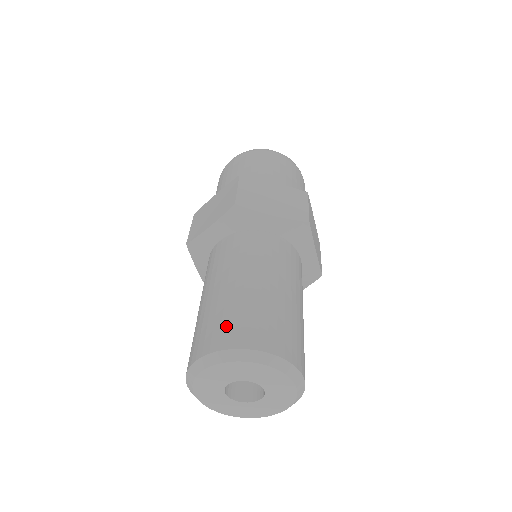
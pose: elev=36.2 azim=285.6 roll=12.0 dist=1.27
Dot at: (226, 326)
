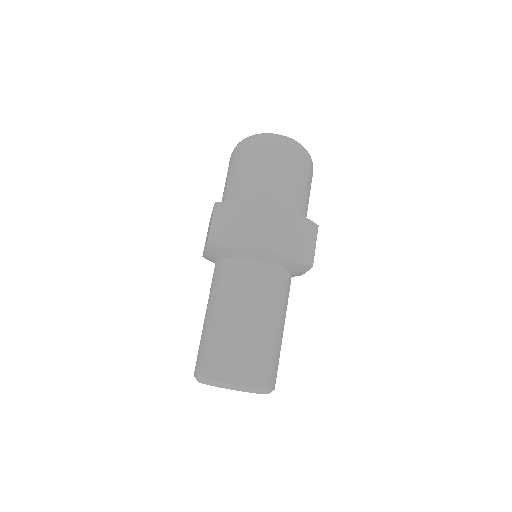
Dot at: (241, 363)
